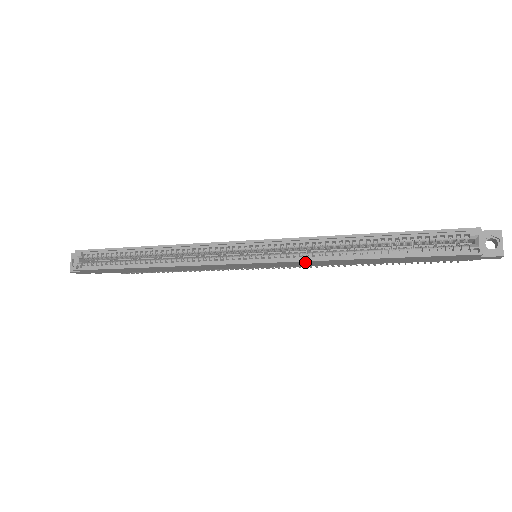
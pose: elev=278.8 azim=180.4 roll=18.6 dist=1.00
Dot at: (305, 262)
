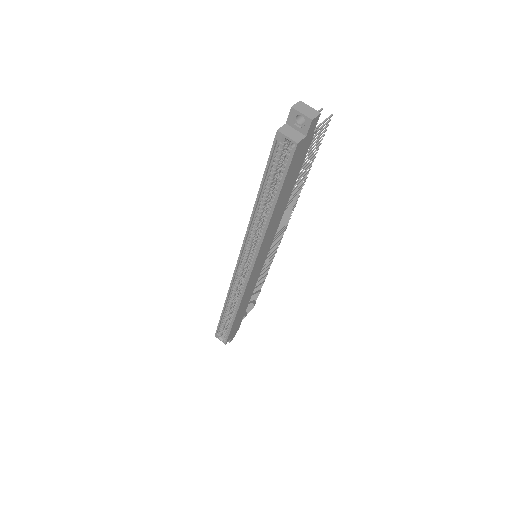
Dot at: (264, 243)
